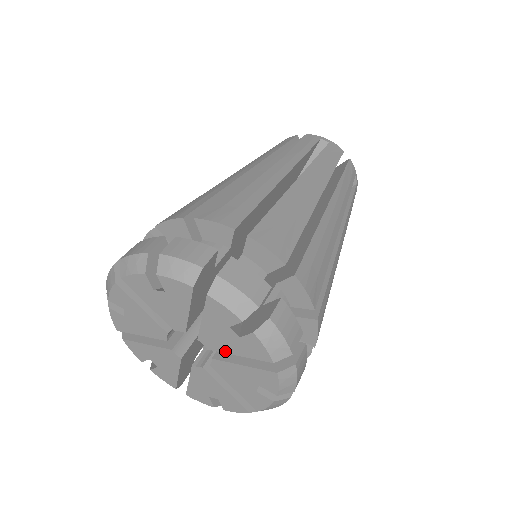
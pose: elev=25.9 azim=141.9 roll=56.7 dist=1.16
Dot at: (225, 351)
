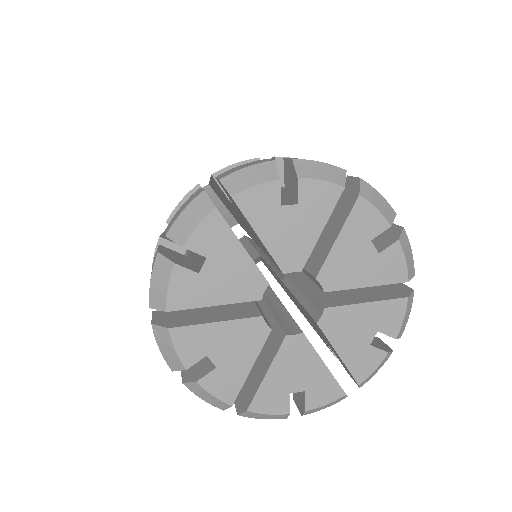
Dot at: (311, 246)
